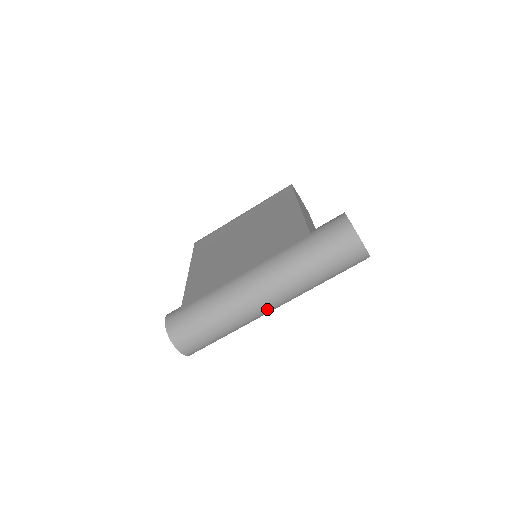
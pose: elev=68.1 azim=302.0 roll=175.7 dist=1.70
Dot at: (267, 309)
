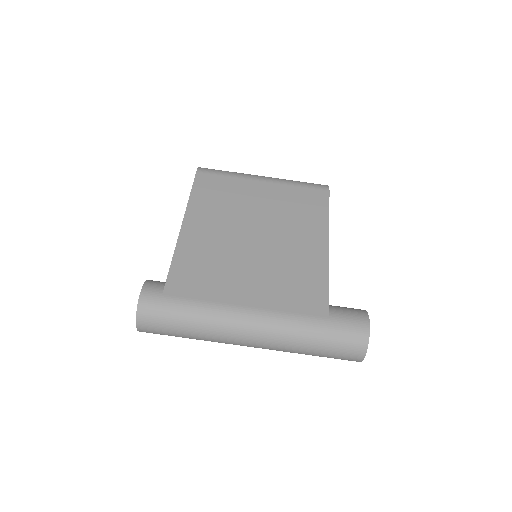
Dot at: occluded
